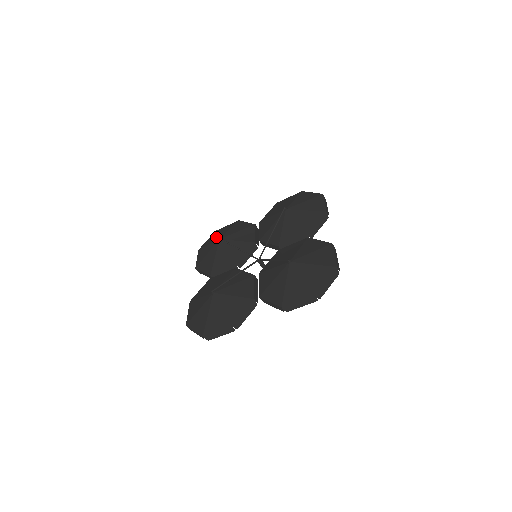
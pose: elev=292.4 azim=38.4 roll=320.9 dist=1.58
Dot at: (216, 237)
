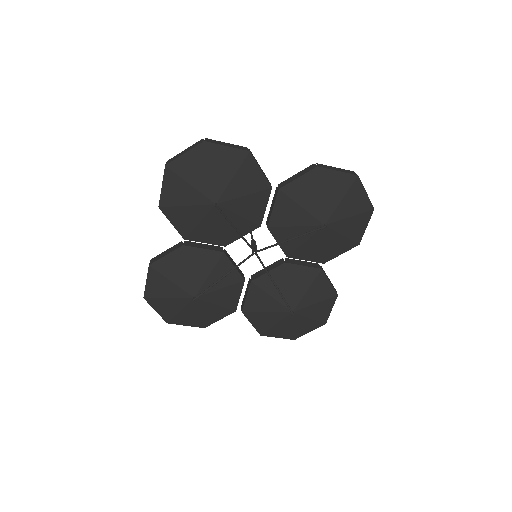
Dot at: (208, 183)
